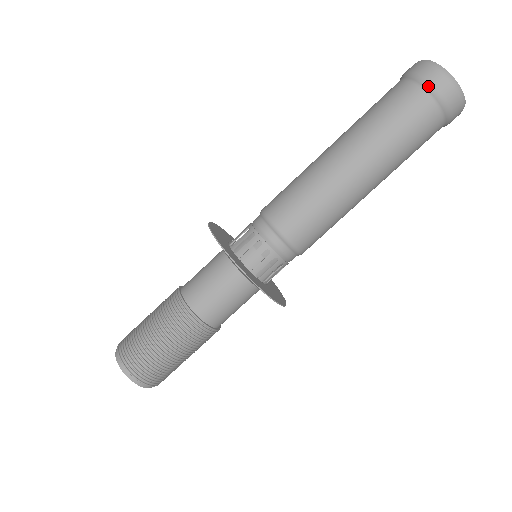
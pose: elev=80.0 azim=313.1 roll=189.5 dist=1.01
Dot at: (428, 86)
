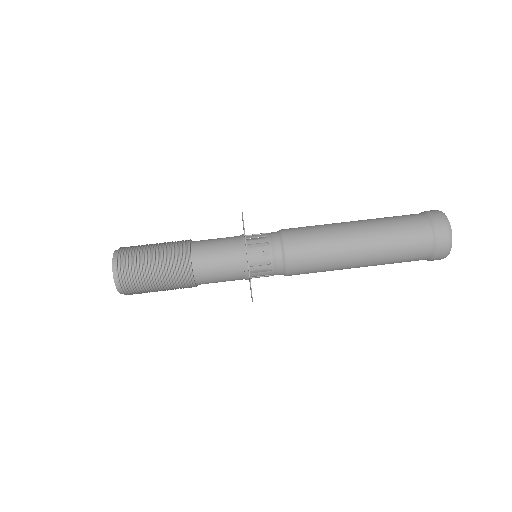
Dot at: (425, 212)
